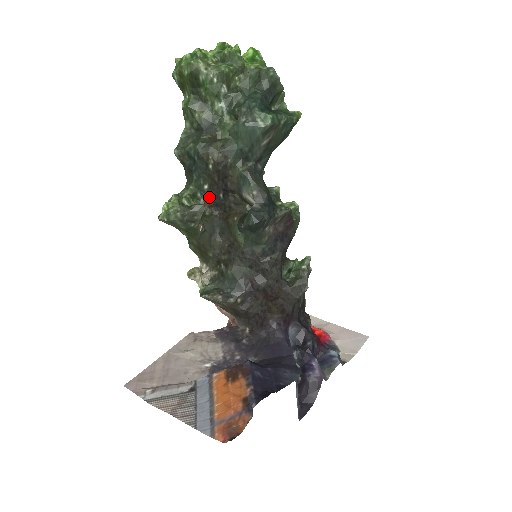
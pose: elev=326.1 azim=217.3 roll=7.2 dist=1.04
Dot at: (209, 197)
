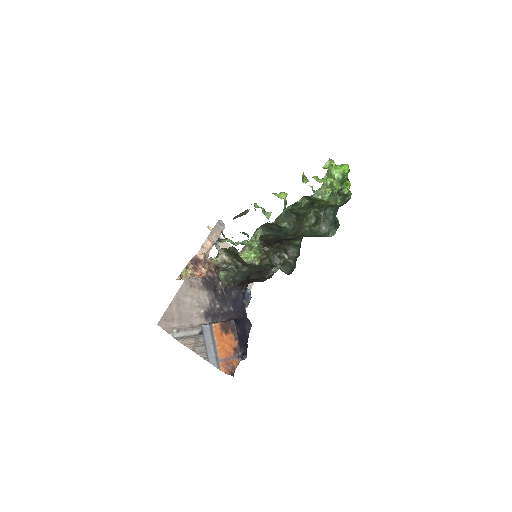
Dot at: (266, 239)
